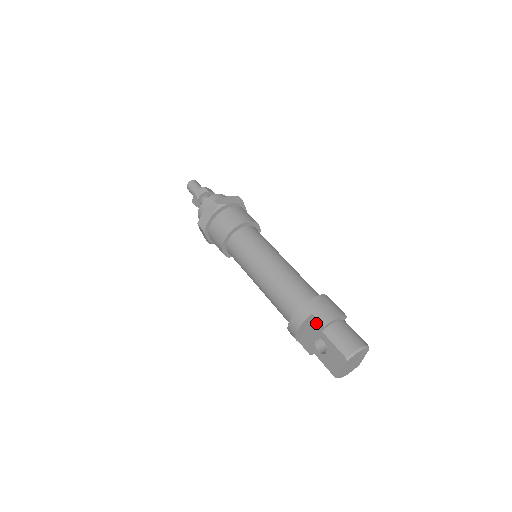
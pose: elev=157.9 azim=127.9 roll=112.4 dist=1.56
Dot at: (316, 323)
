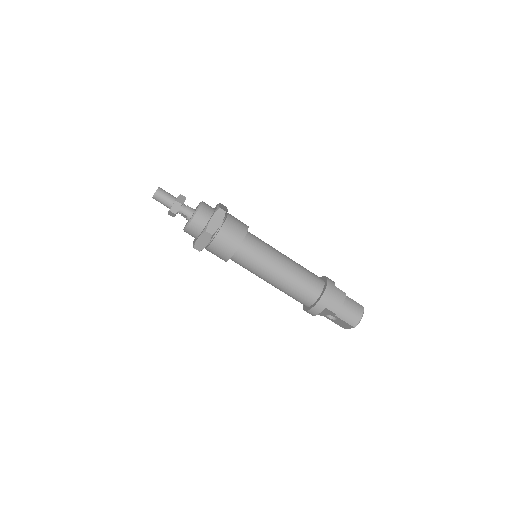
Dot at: (329, 311)
